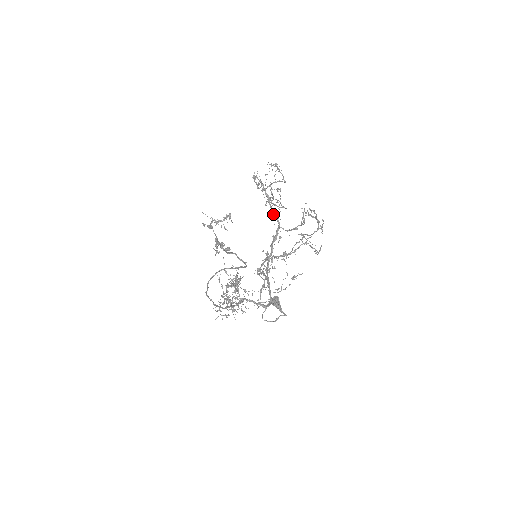
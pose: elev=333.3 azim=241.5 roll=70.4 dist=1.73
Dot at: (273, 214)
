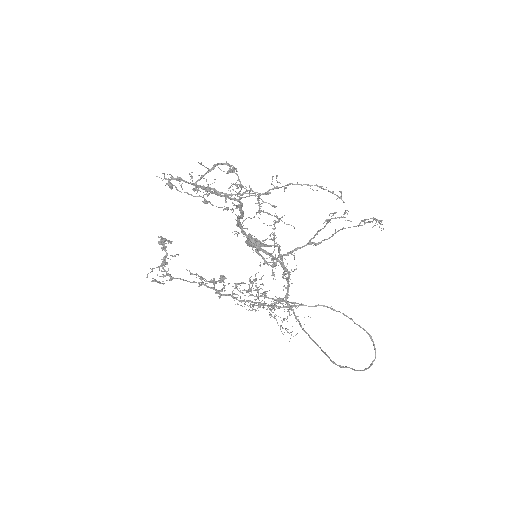
Dot at: occluded
